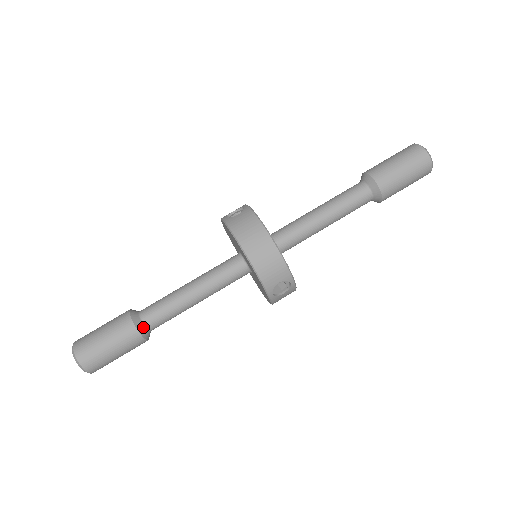
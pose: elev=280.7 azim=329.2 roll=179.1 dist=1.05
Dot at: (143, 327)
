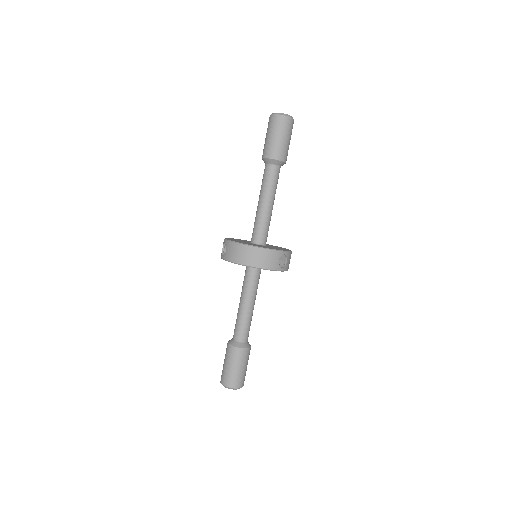
Dot at: (242, 344)
